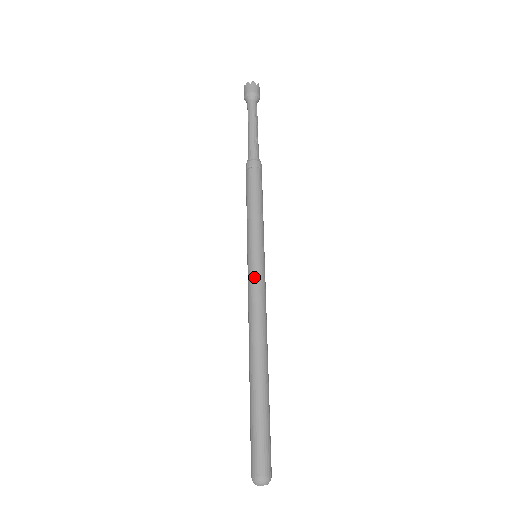
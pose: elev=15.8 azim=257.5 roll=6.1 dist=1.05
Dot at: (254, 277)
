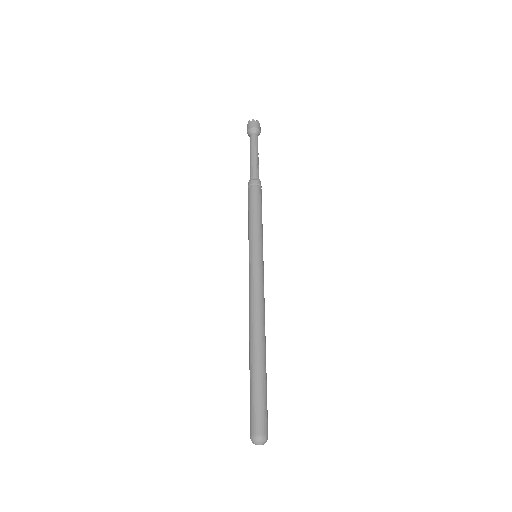
Dot at: (258, 271)
